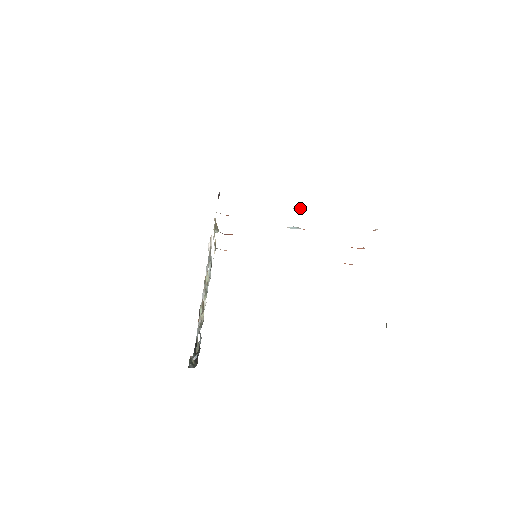
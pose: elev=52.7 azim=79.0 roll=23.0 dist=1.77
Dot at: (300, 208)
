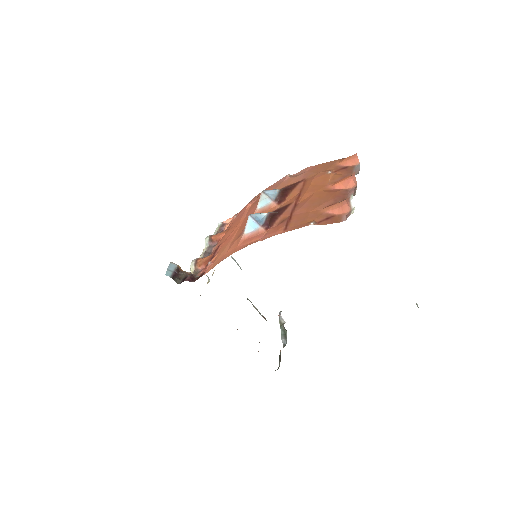
Dot at: (251, 221)
